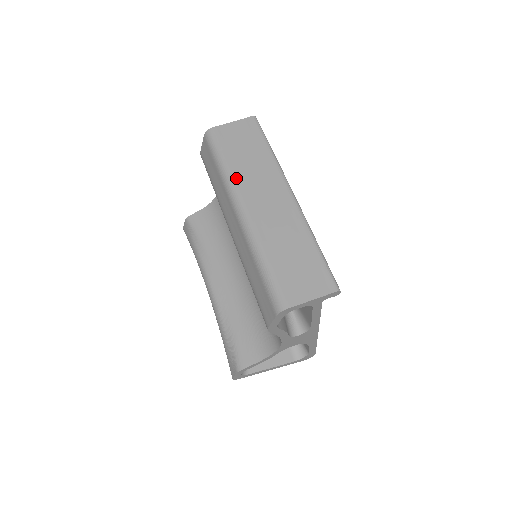
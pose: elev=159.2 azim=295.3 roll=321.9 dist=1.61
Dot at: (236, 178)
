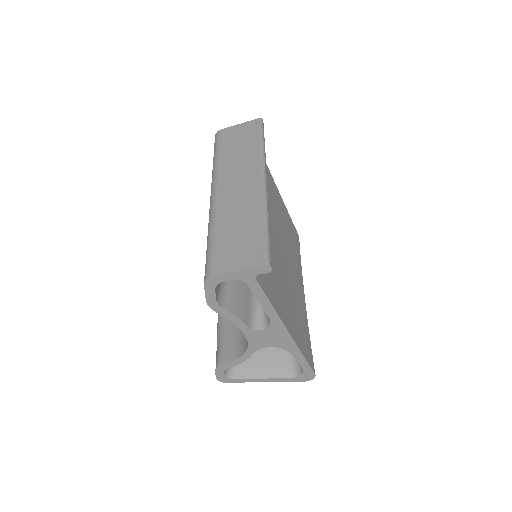
Dot at: (221, 167)
